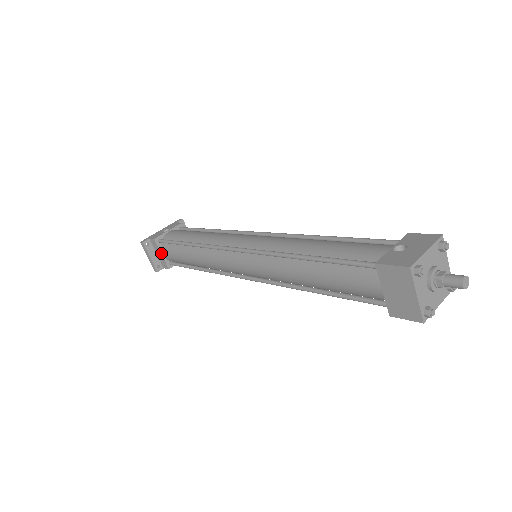
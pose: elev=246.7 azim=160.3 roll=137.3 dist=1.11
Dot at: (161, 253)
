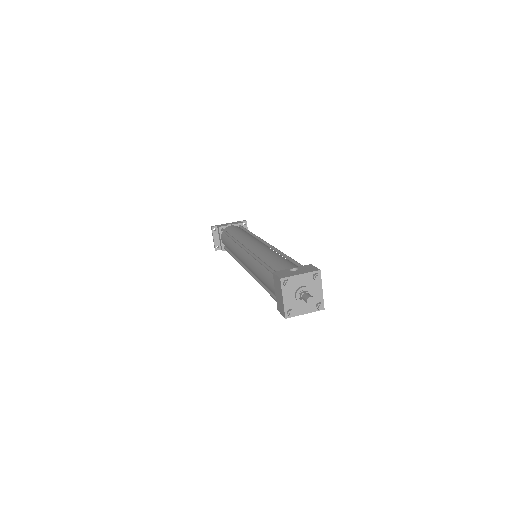
Dot at: (220, 238)
